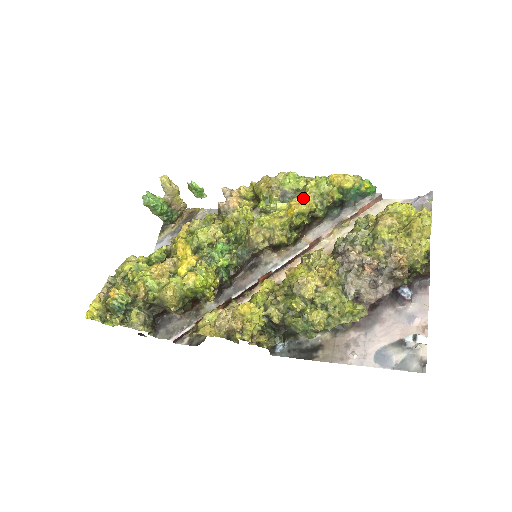
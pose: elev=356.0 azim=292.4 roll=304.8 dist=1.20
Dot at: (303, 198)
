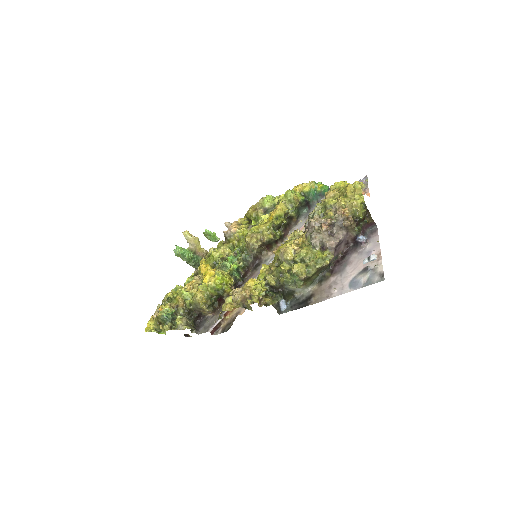
Dot at: (278, 207)
